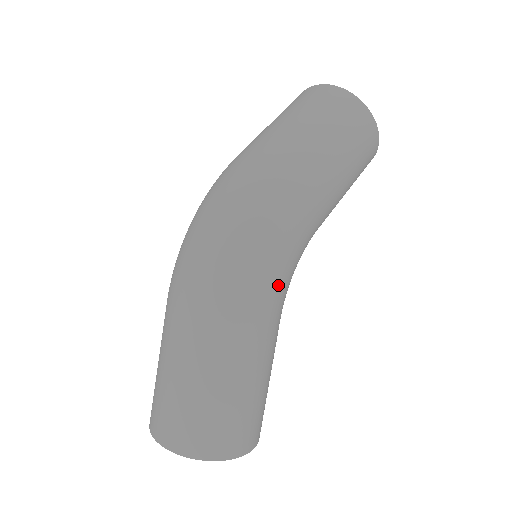
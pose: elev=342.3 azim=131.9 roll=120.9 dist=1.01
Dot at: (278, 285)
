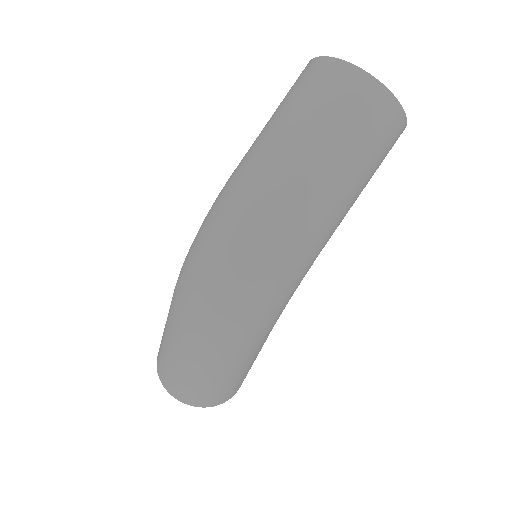
Dot at: occluded
